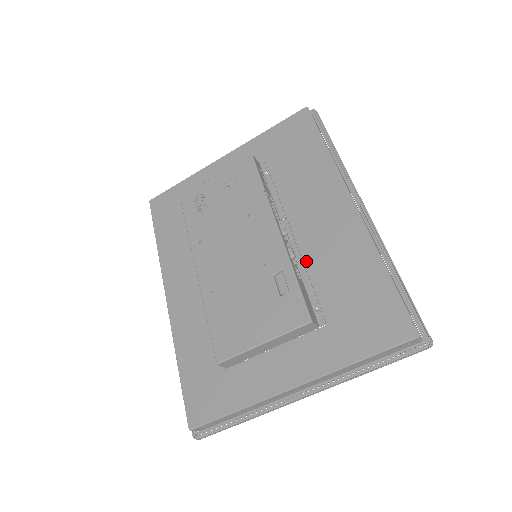
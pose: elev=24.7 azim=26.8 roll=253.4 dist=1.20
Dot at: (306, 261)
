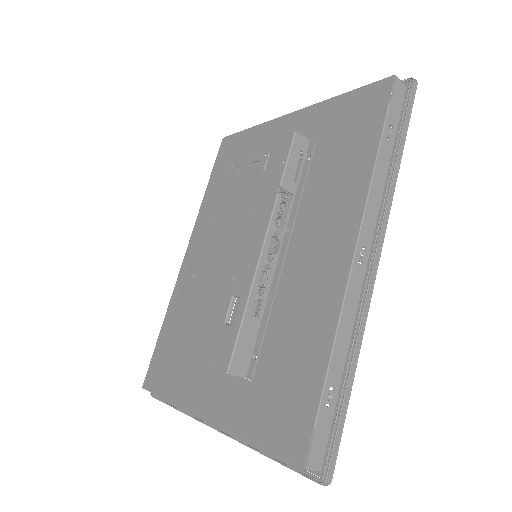
Dot at: (277, 296)
